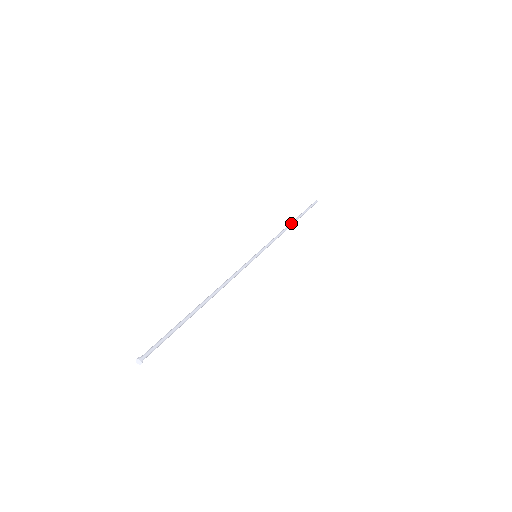
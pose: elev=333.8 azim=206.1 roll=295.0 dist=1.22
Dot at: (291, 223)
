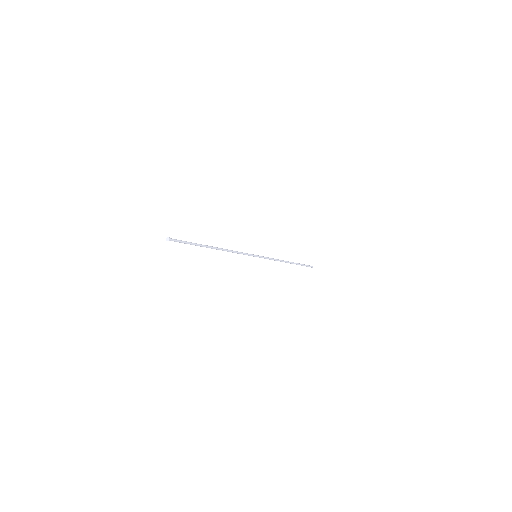
Dot at: (288, 261)
